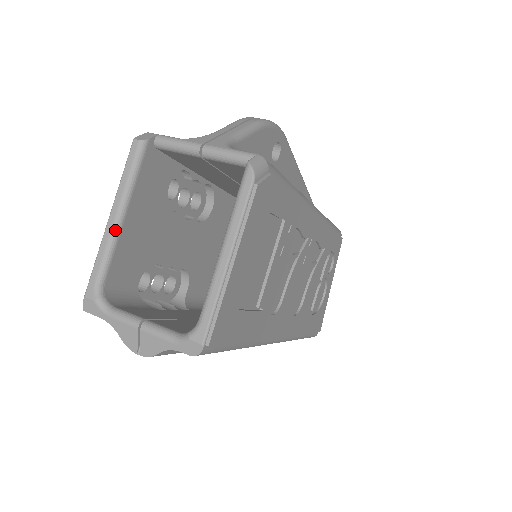
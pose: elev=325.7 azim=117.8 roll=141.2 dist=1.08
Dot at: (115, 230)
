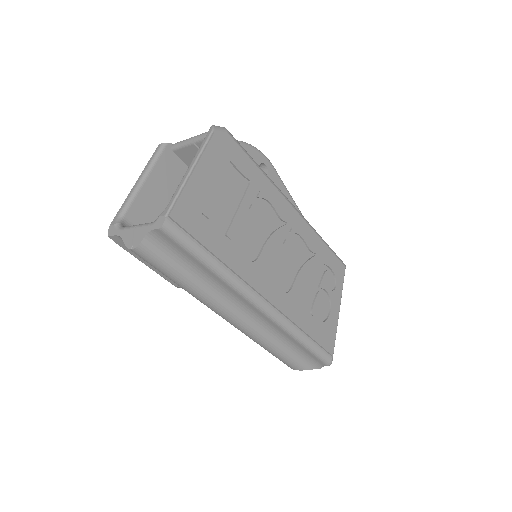
Dot at: (137, 187)
